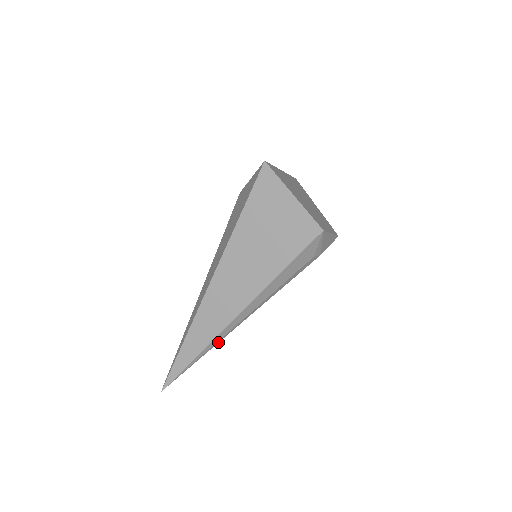
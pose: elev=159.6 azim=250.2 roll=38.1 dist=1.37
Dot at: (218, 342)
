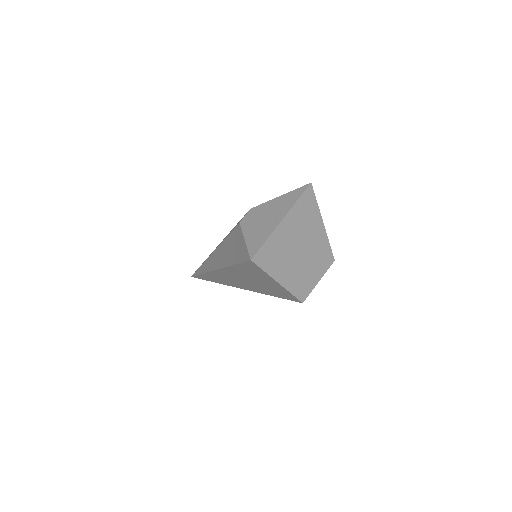
Dot at: occluded
